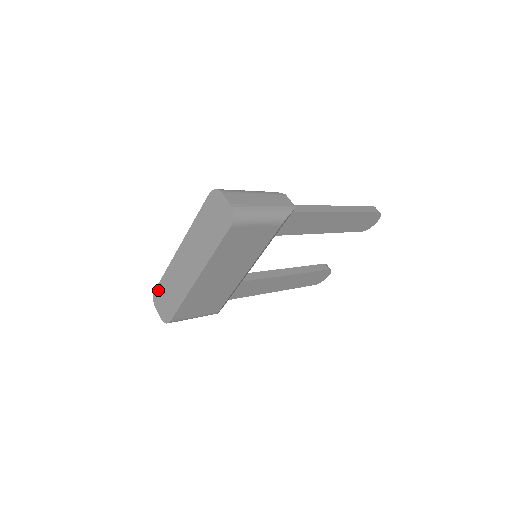
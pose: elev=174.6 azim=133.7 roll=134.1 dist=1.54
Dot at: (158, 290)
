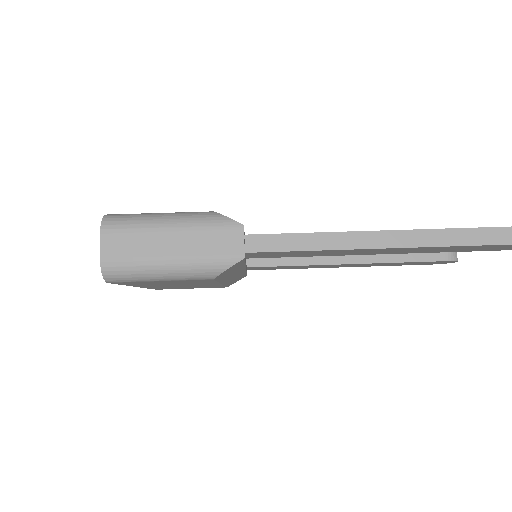
Dot at: occluded
